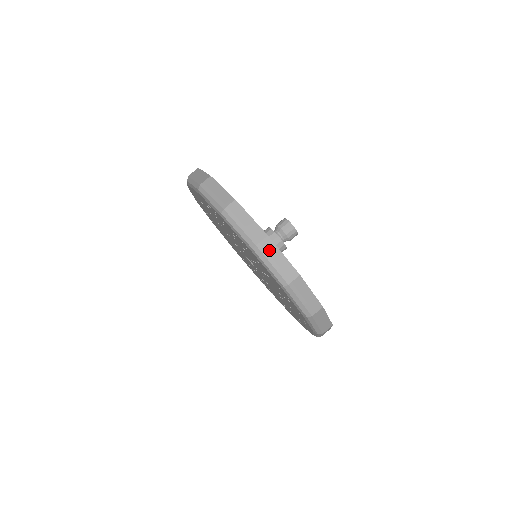
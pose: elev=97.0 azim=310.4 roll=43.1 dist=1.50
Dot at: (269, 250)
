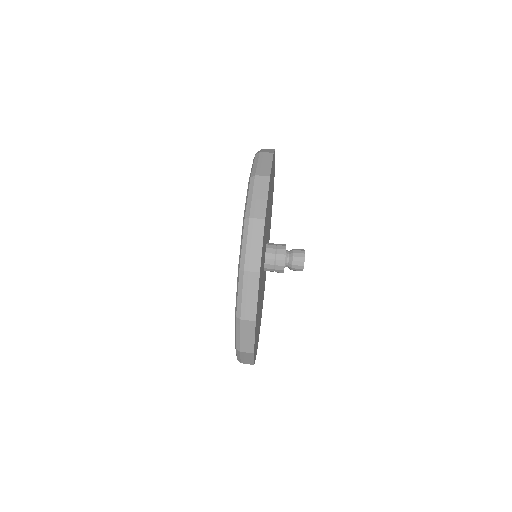
Dot at: (265, 157)
